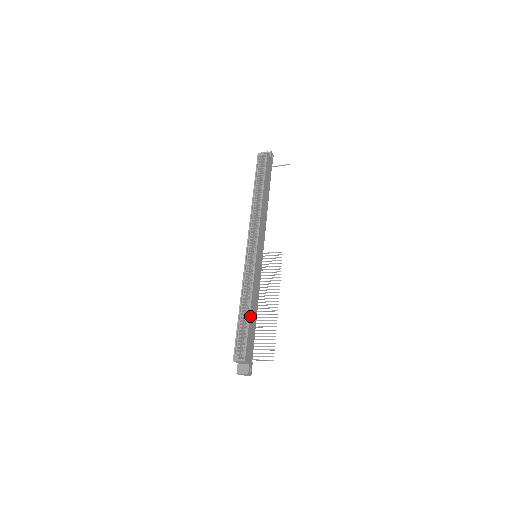
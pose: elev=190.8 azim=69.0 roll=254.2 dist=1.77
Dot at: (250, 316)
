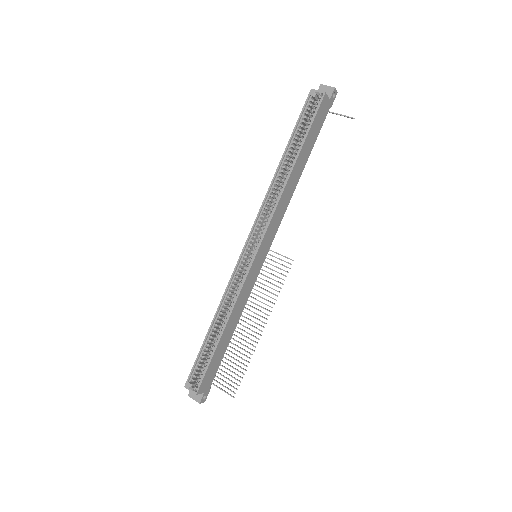
Dot at: (219, 342)
